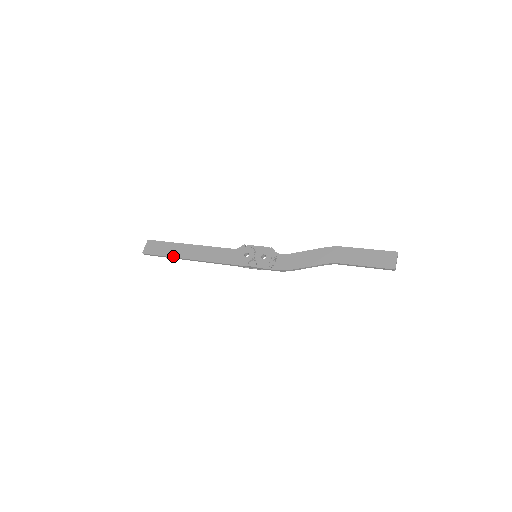
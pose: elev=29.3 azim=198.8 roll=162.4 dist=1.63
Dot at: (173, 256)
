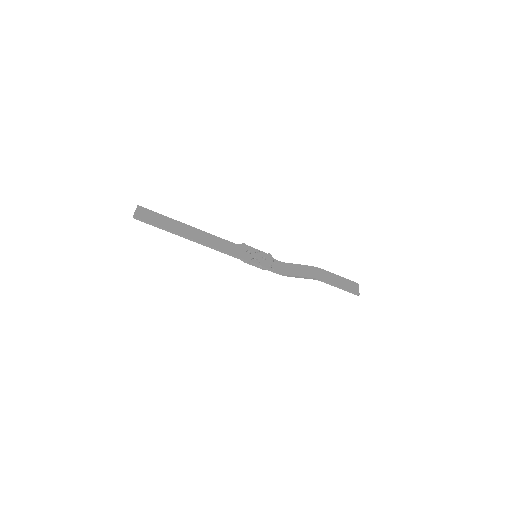
Dot at: (173, 230)
